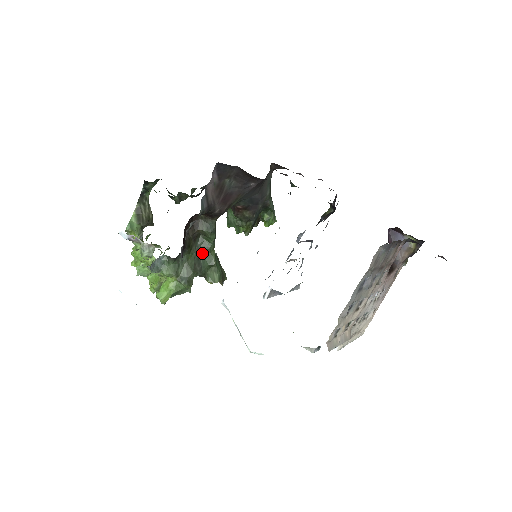
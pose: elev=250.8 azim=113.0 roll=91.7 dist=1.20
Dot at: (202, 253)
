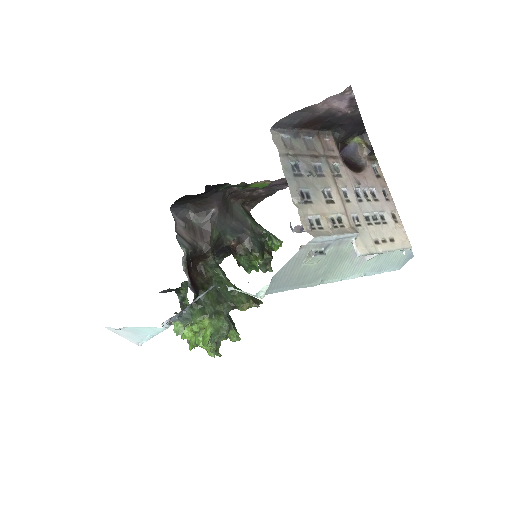
Dot at: (221, 290)
